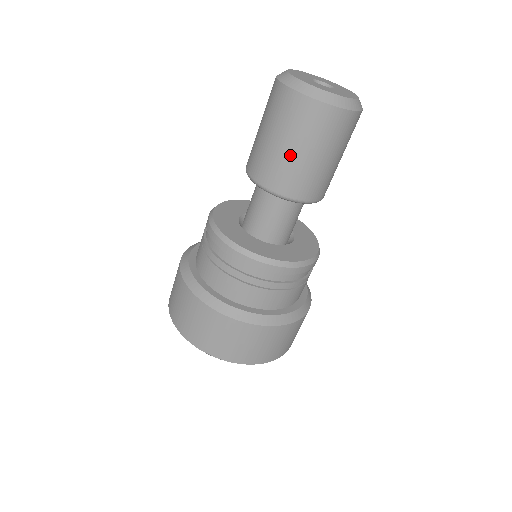
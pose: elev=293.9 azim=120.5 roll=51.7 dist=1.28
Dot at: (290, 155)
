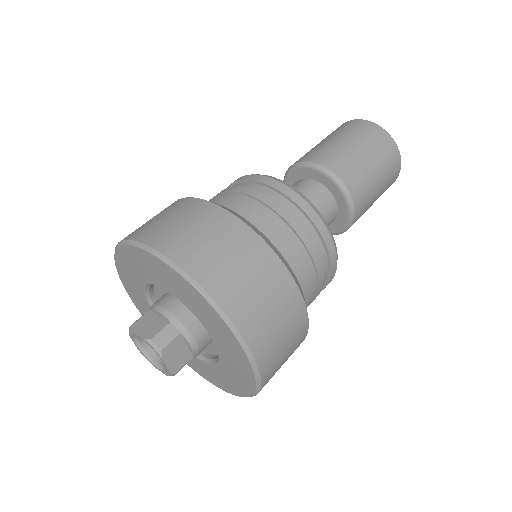
Dot at: (337, 143)
